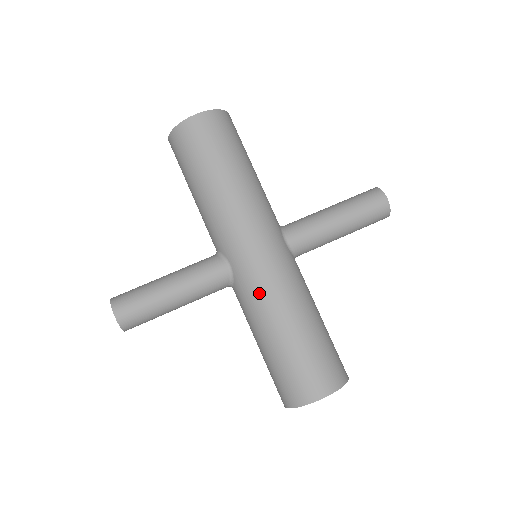
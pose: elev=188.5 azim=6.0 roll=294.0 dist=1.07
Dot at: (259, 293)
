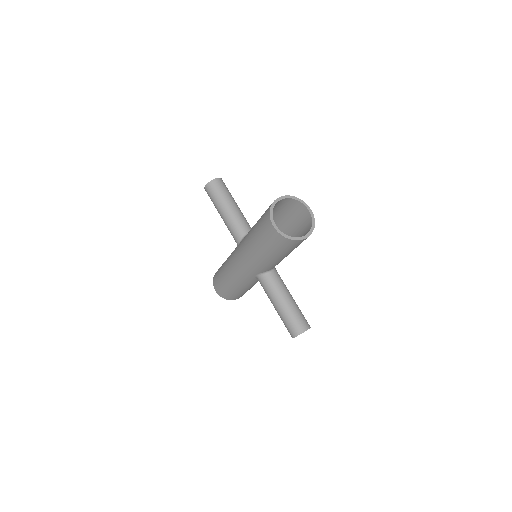
Dot at: (230, 262)
